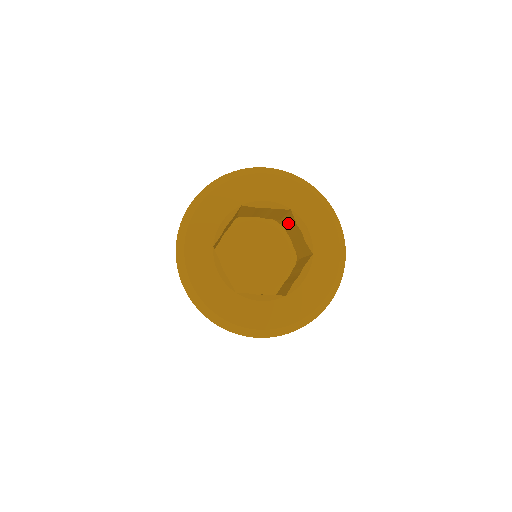
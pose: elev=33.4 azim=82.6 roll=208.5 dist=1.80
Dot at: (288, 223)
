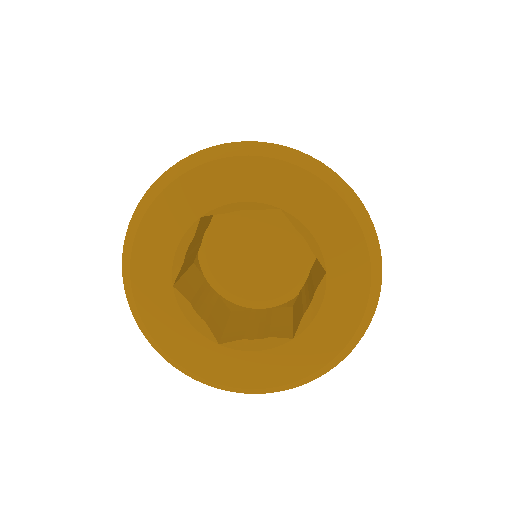
Dot at: occluded
